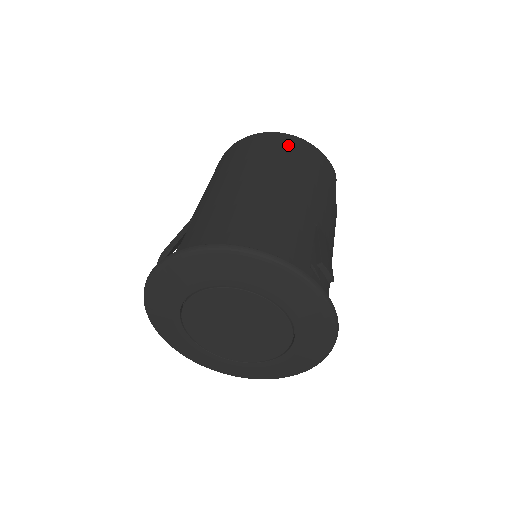
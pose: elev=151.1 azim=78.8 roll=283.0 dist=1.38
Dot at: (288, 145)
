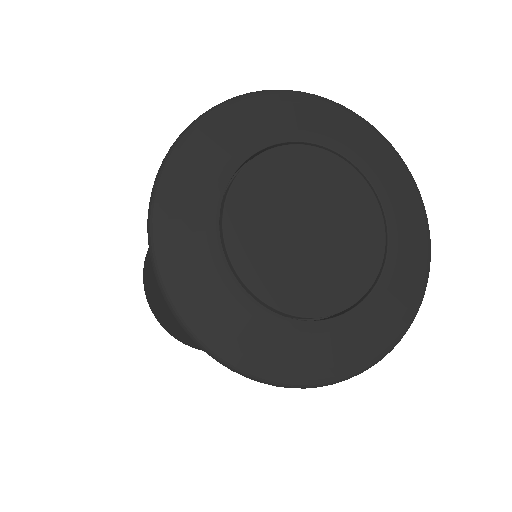
Dot at: occluded
